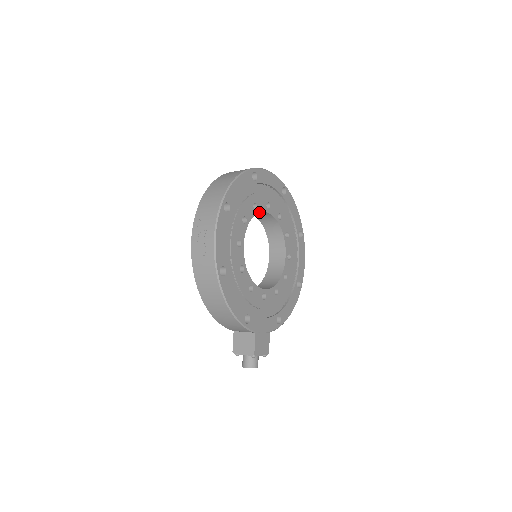
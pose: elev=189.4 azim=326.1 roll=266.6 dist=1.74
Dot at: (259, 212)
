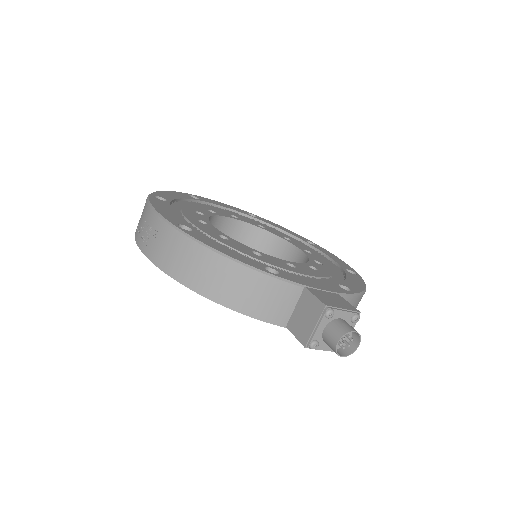
Dot at: (222, 216)
